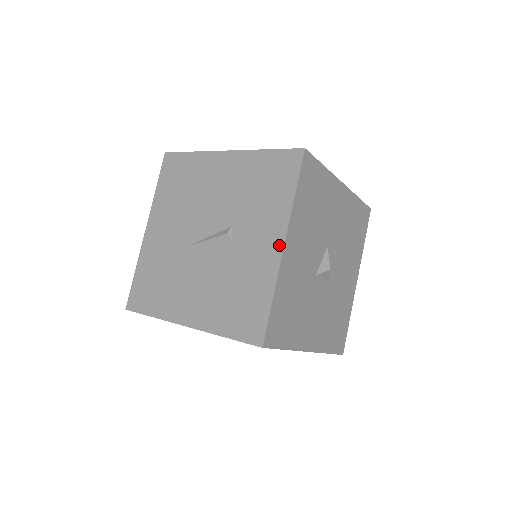
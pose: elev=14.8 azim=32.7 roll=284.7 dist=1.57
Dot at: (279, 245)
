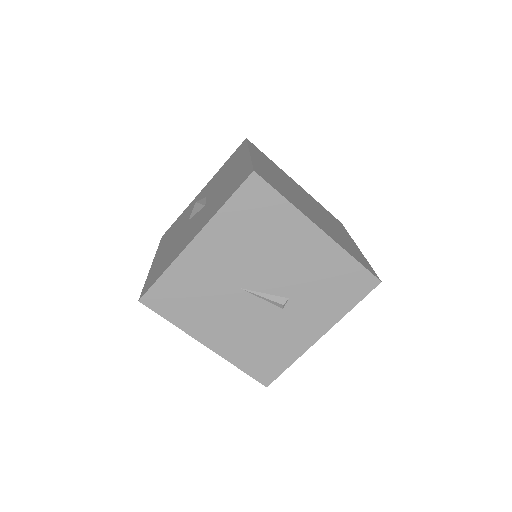
Dot at: (318, 335)
